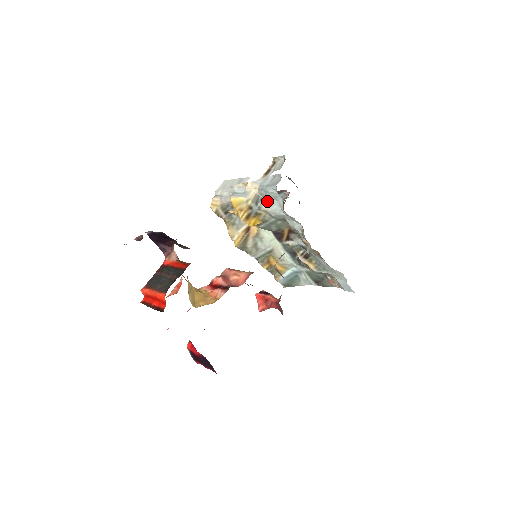
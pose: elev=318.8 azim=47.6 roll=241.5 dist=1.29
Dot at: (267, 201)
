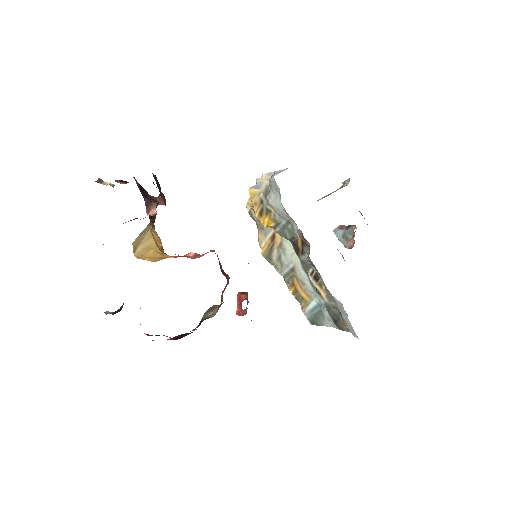
Dot at: (273, 194)
